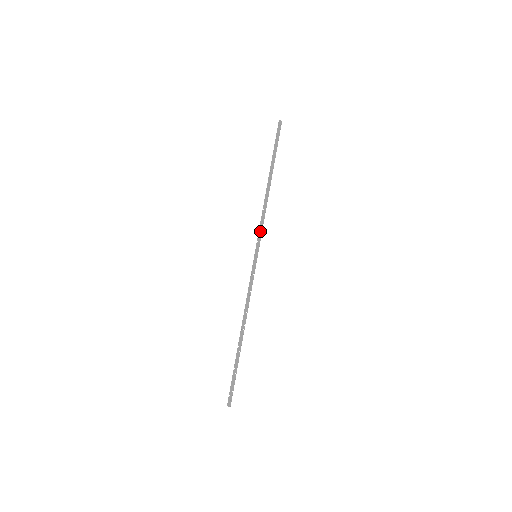
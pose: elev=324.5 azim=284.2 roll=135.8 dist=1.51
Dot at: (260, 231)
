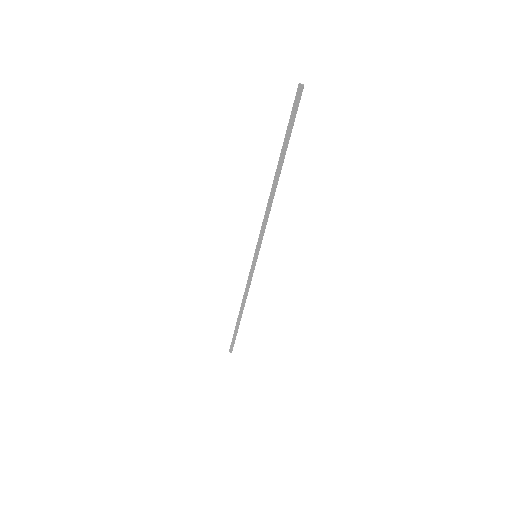
Dot at: (261, 233)
